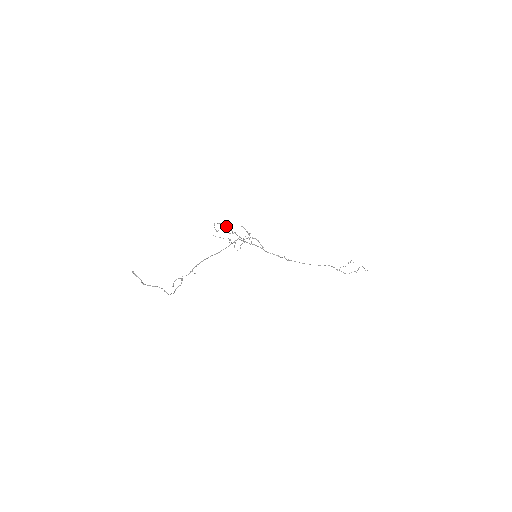
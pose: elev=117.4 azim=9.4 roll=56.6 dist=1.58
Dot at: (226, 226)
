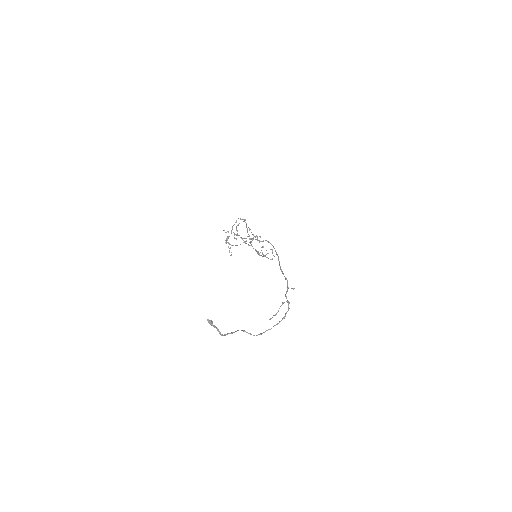
Dot at: occluded
